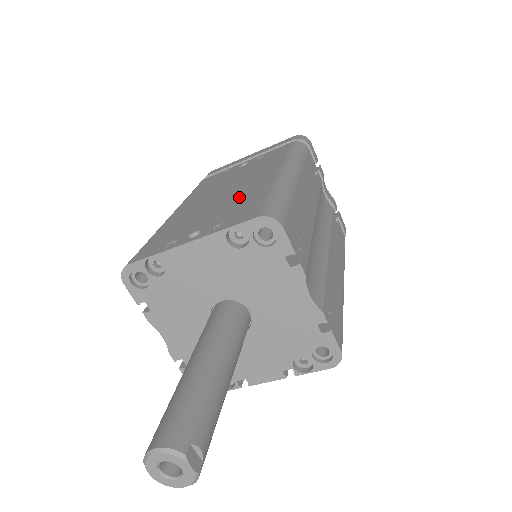
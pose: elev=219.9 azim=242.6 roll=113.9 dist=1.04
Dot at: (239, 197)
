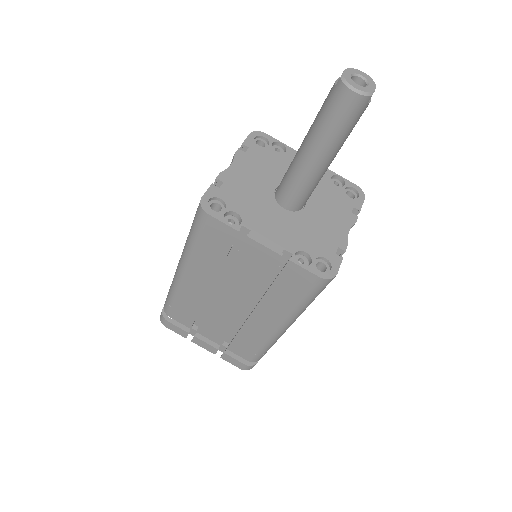
Dot at: occluded
